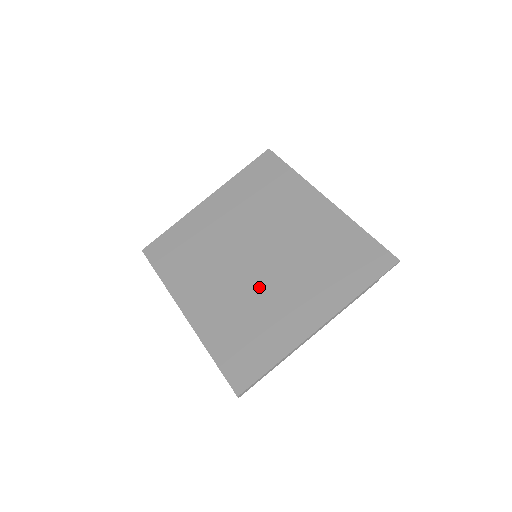
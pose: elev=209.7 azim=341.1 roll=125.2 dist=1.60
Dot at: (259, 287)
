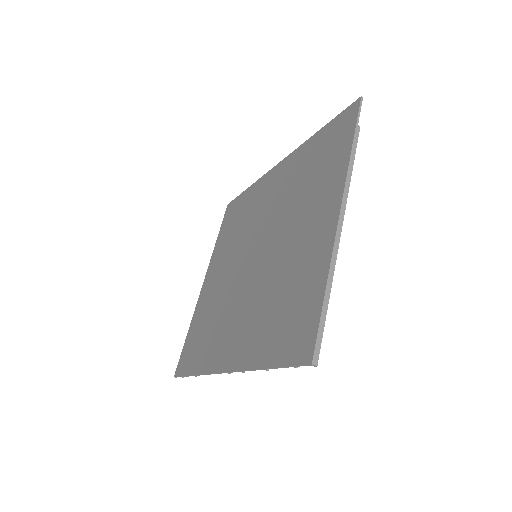
Dot at: (270, 266)
